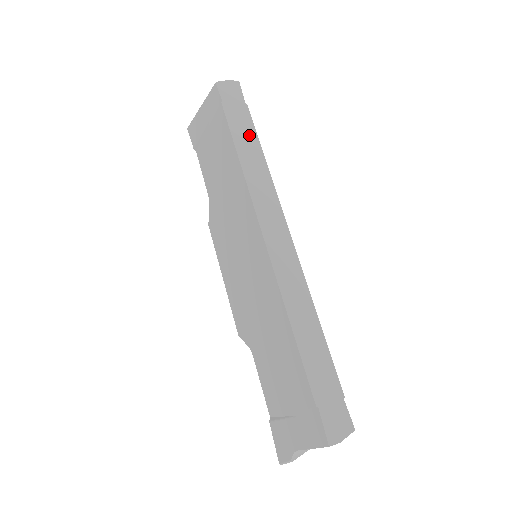
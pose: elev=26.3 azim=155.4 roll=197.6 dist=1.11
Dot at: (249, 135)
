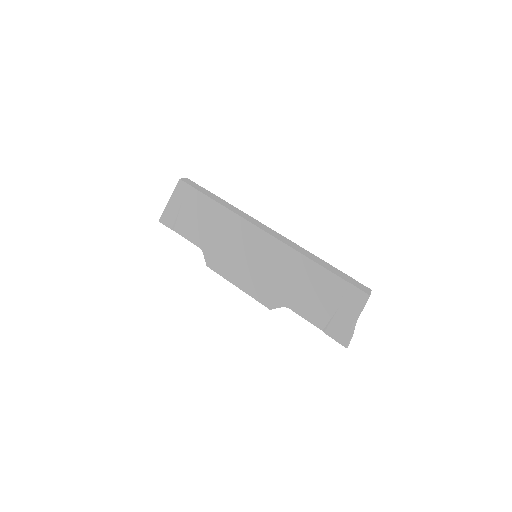
Dot at: (215, 197)
